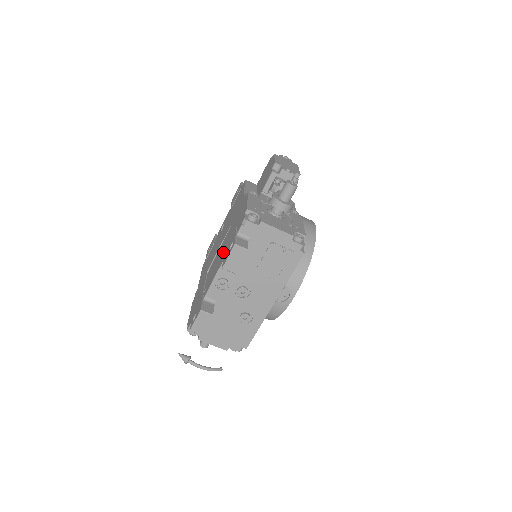
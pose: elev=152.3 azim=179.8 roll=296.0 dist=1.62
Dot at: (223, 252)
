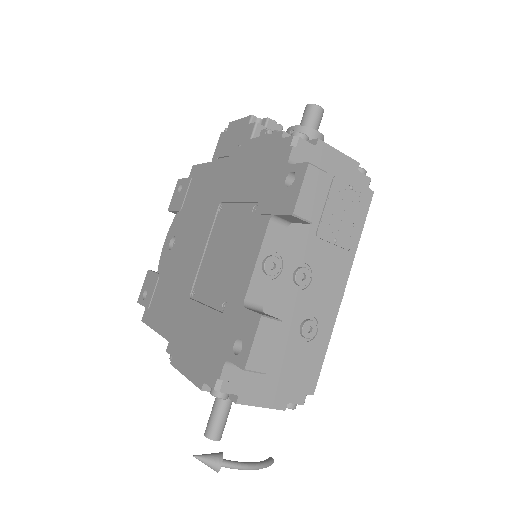
Dot at: (242, 226)
